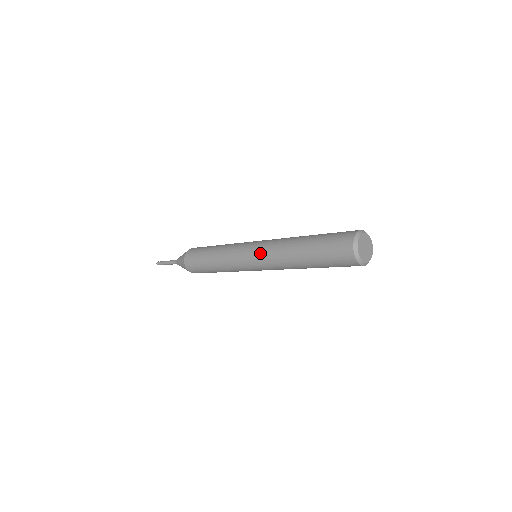
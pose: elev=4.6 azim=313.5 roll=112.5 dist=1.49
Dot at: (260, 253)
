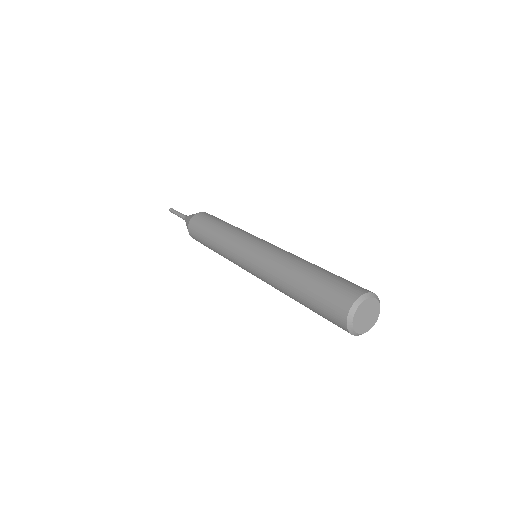
Dot at: (256, 276)
